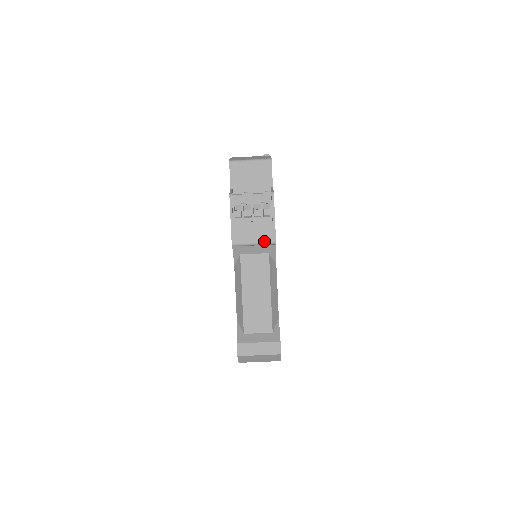
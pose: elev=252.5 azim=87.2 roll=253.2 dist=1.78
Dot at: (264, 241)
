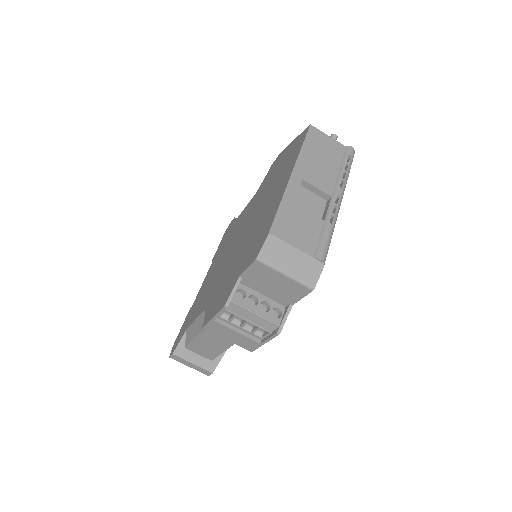
Dot at: (239, 345)
